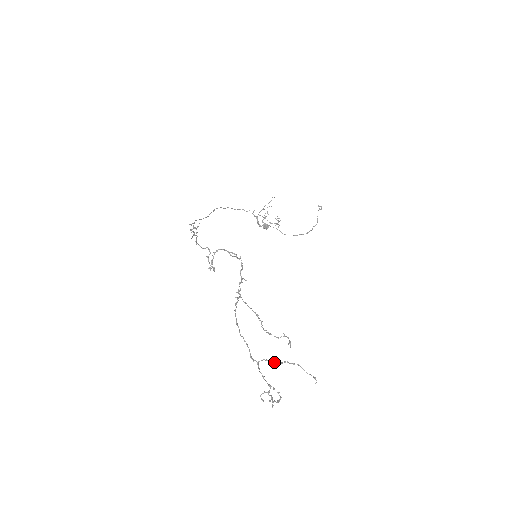
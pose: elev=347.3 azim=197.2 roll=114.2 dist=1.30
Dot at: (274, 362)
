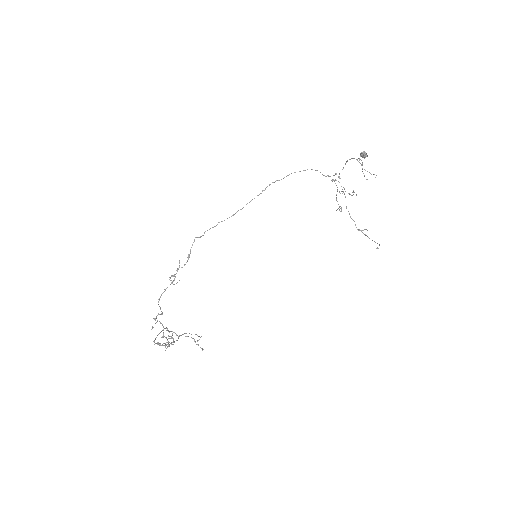
Dot at: occluded
